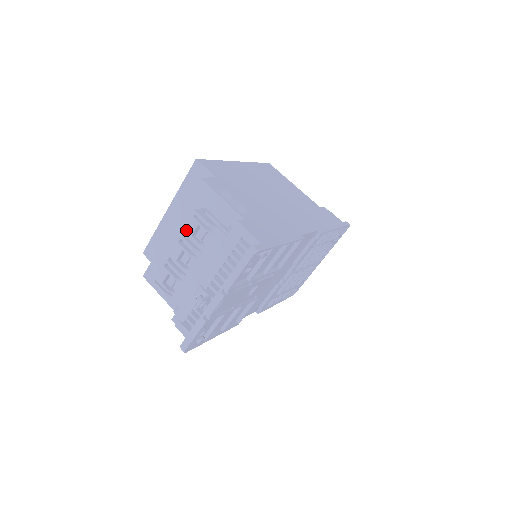
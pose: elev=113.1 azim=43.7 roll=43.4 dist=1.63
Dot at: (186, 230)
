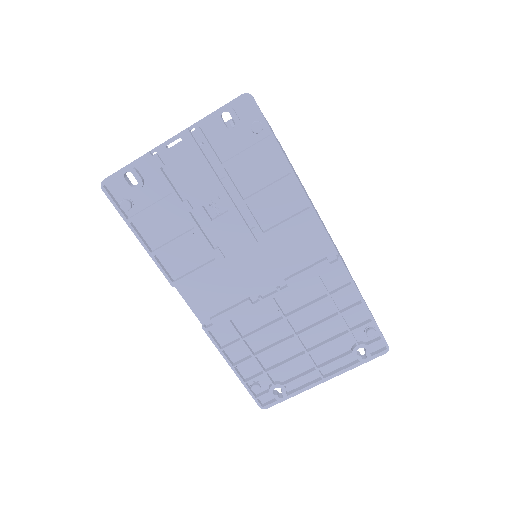
Dot at: occluded
